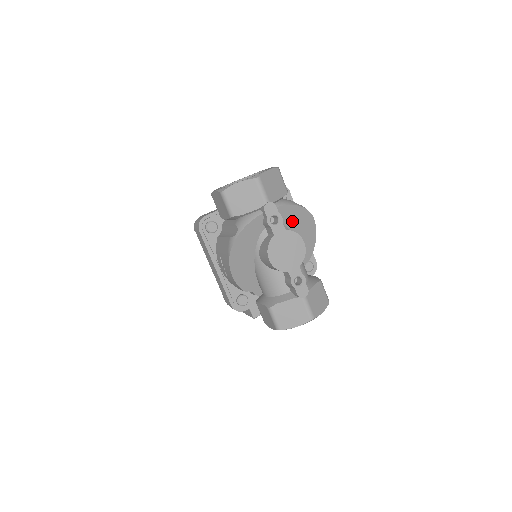
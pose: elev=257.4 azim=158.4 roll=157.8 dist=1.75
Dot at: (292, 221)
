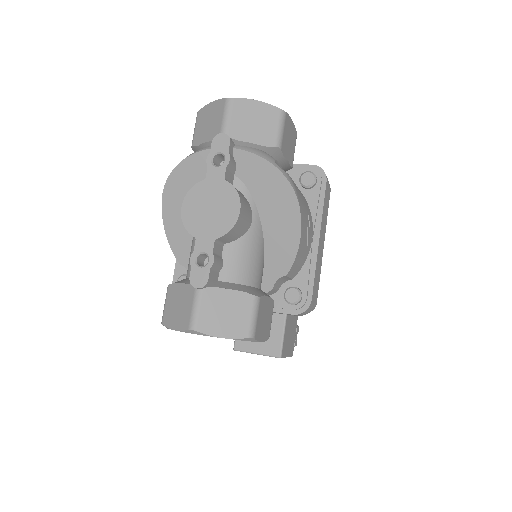
Dot at: (260, 187)
